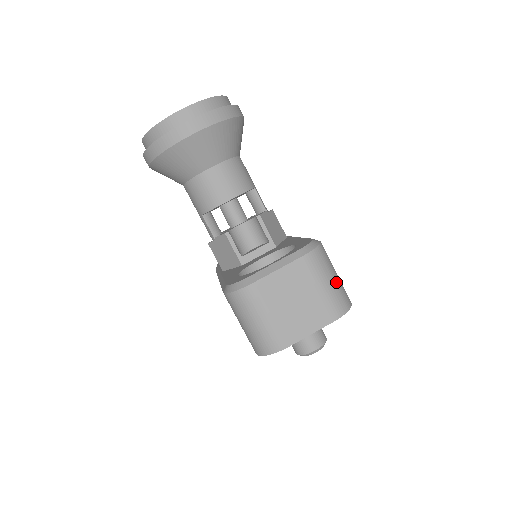
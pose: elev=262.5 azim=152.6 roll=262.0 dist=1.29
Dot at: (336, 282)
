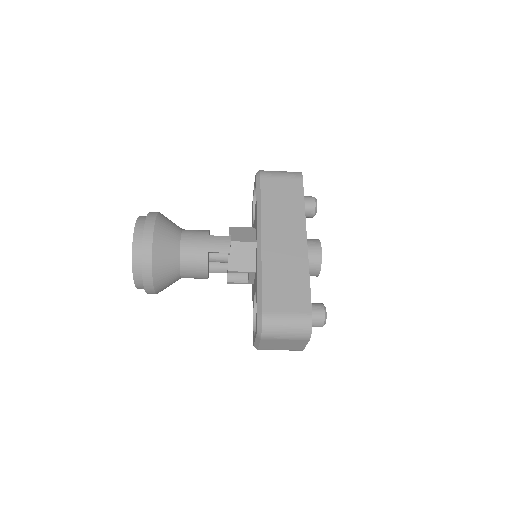
Dot at: (290, 329)
